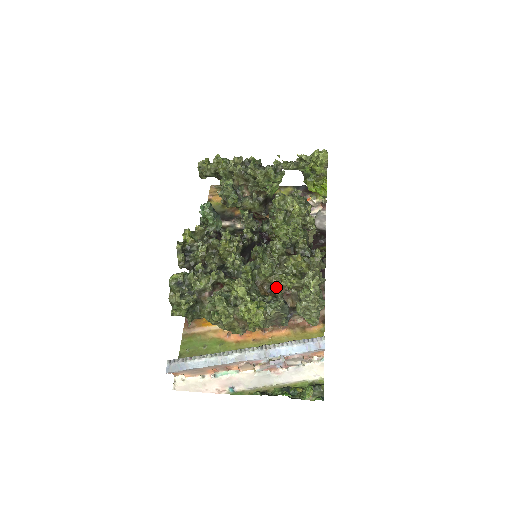
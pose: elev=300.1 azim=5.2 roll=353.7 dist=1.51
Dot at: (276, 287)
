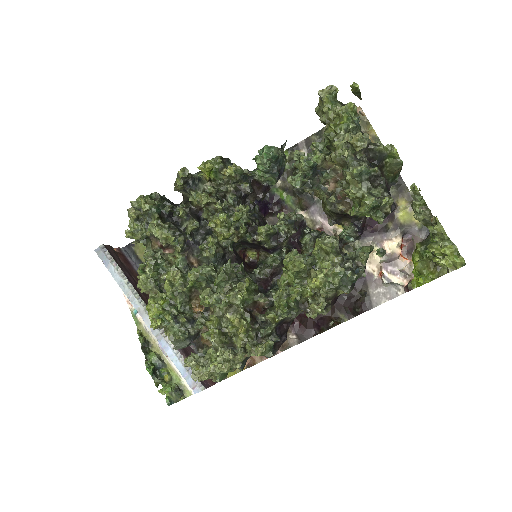
Dot at: (198, 320)
